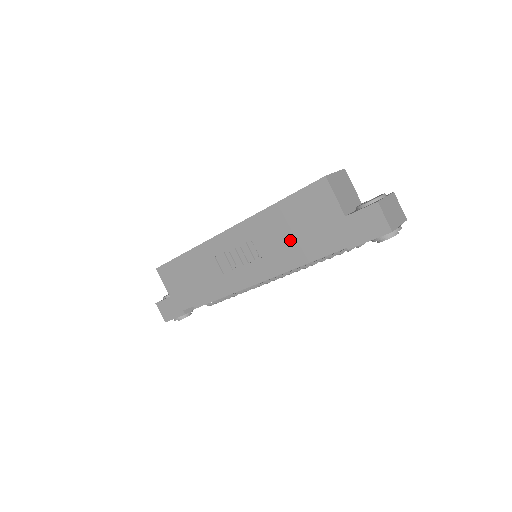
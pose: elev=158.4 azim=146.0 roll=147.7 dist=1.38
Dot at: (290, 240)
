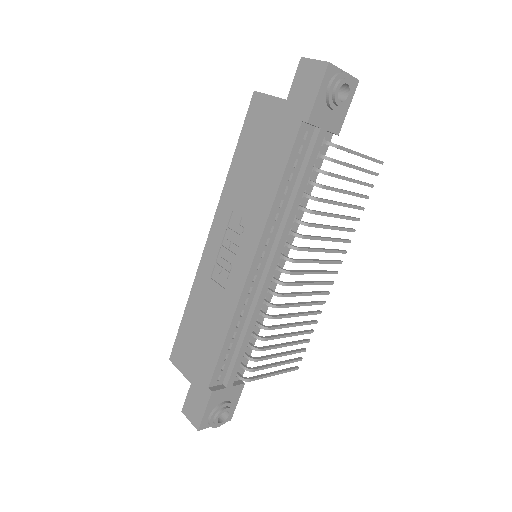
Dot at: (259, 177)
